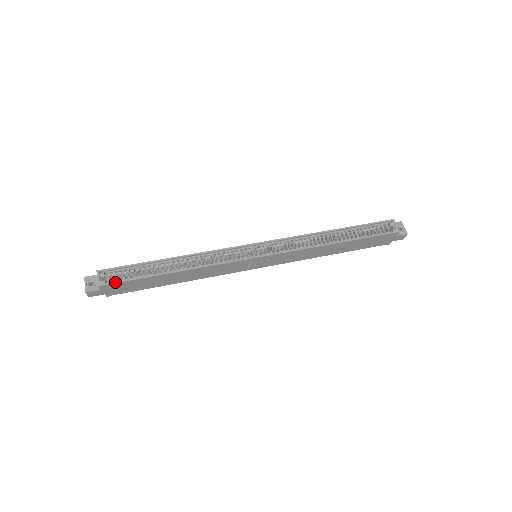
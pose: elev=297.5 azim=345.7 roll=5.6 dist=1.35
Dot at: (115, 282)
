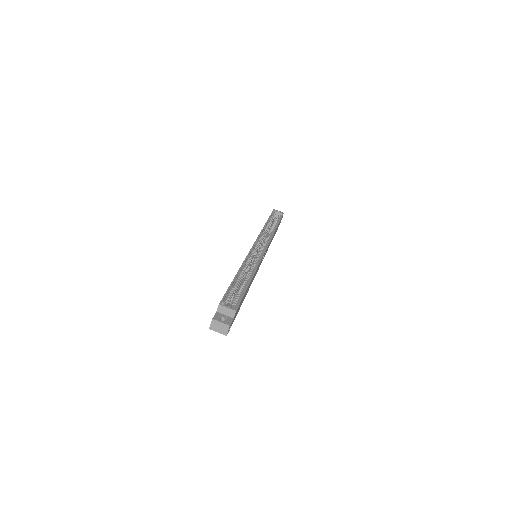
Dot at: (239, 302)
